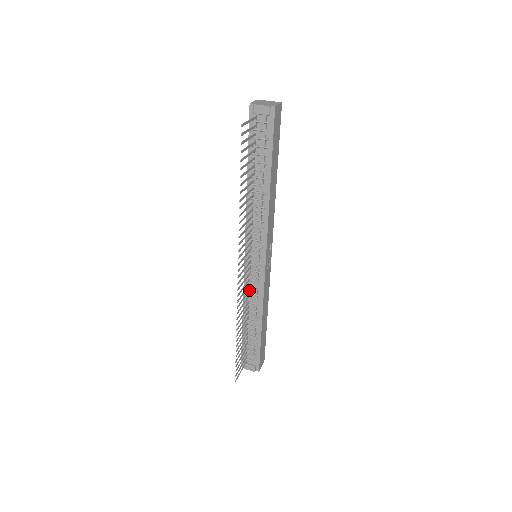
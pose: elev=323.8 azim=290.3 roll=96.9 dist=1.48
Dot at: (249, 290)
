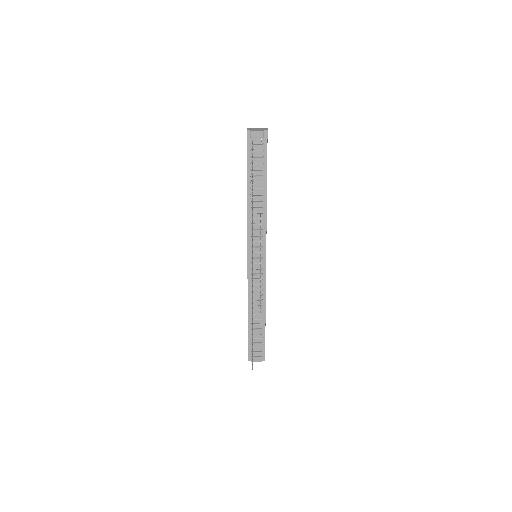
Dot at: (253, 287)
